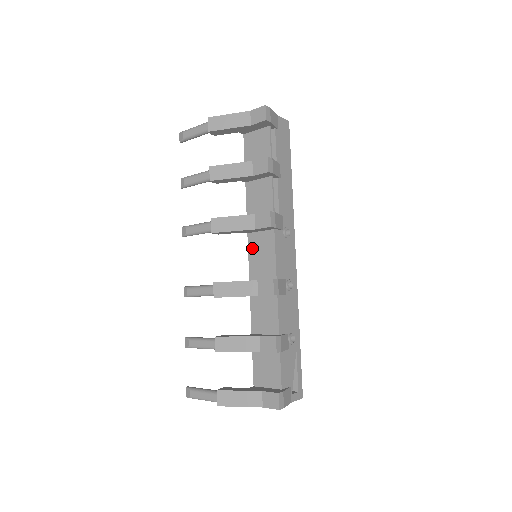
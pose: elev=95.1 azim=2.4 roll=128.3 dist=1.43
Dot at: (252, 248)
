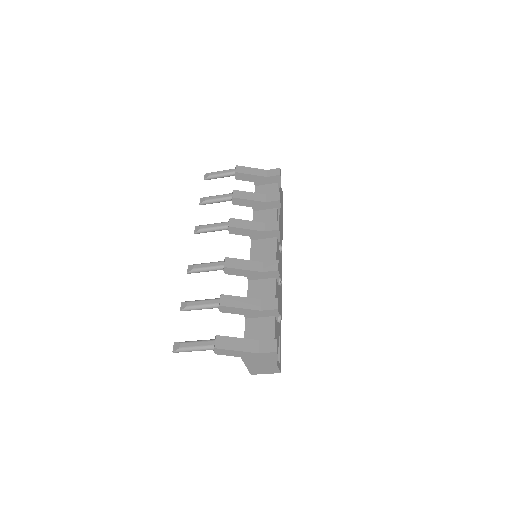
Dot at: (255, 249)
